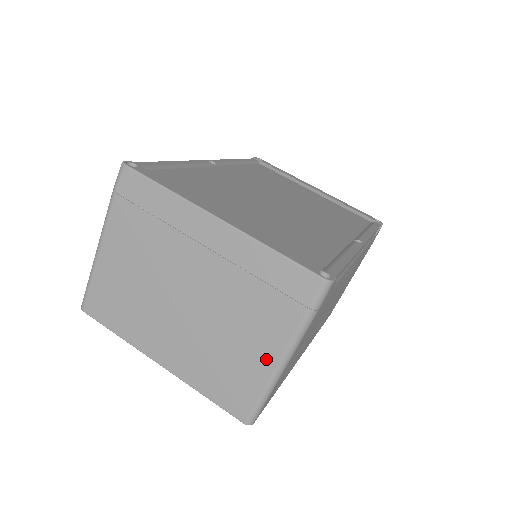
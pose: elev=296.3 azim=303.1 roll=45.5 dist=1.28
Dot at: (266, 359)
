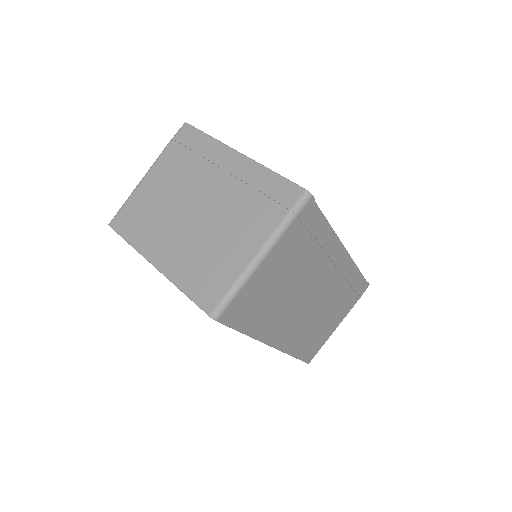
Dot at: (245, 254)
